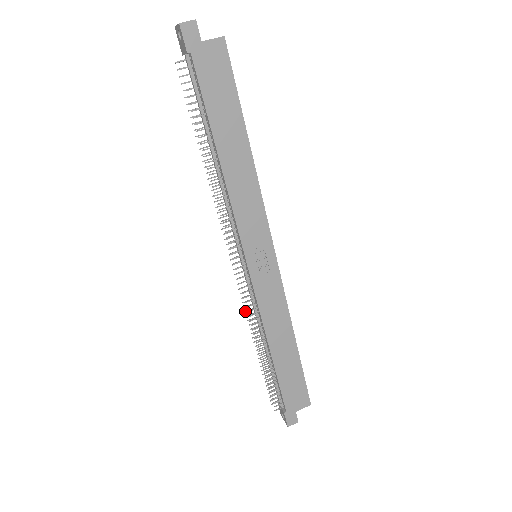
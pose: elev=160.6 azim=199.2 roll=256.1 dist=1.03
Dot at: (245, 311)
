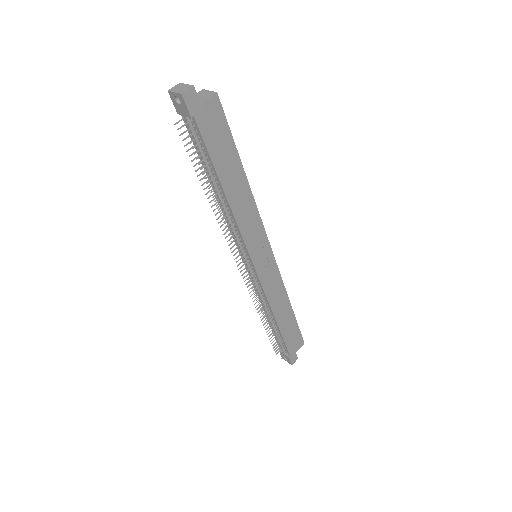
Dot at: occluded
